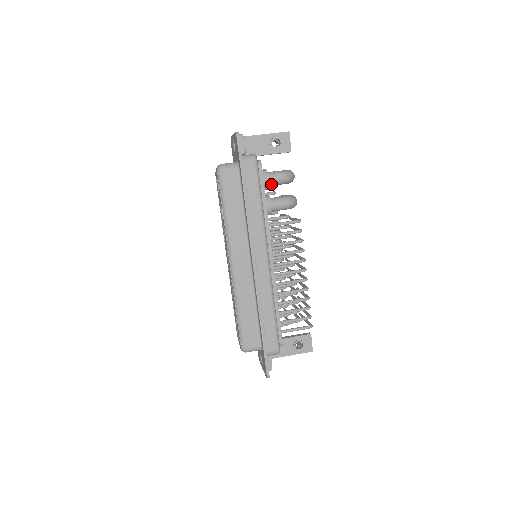
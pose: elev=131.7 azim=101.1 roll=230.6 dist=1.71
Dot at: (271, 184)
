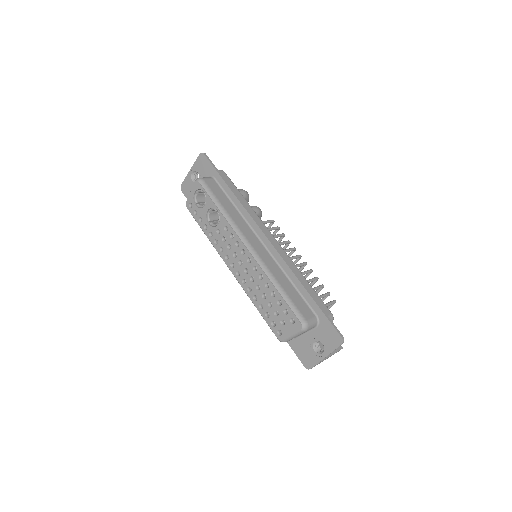
Dot at: occluded
